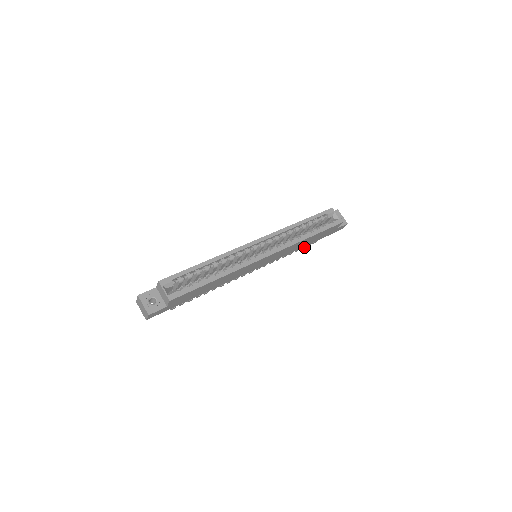
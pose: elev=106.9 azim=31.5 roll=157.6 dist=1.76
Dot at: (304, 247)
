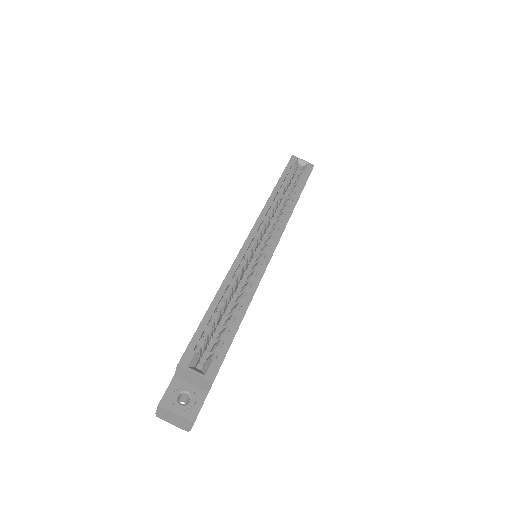
Dot at: occluded
